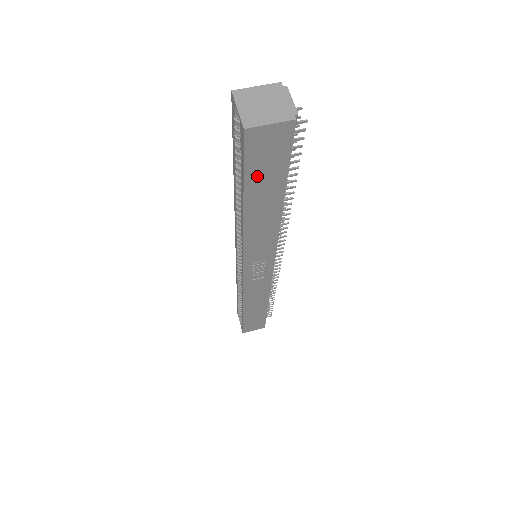
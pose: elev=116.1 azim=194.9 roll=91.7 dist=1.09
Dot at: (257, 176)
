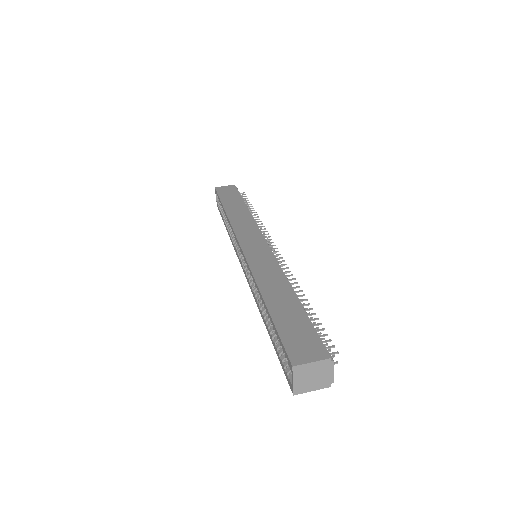
Dot at: occluded
